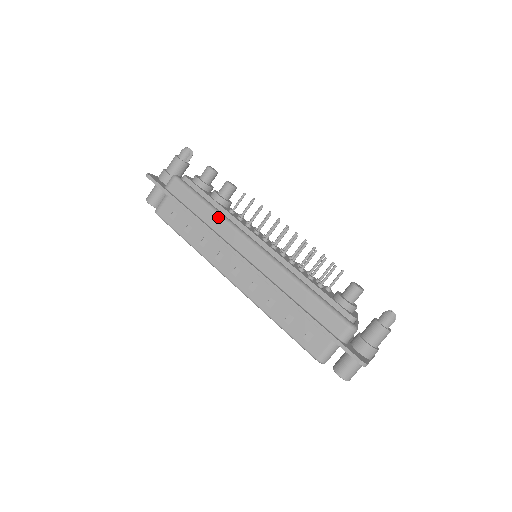
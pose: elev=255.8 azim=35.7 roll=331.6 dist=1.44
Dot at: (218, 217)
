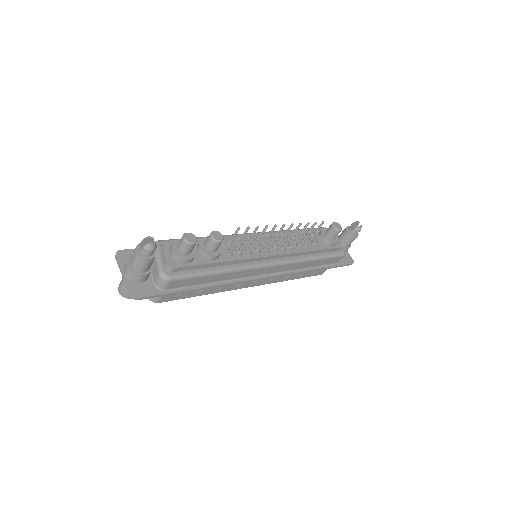
Dot at: (232, 273)
